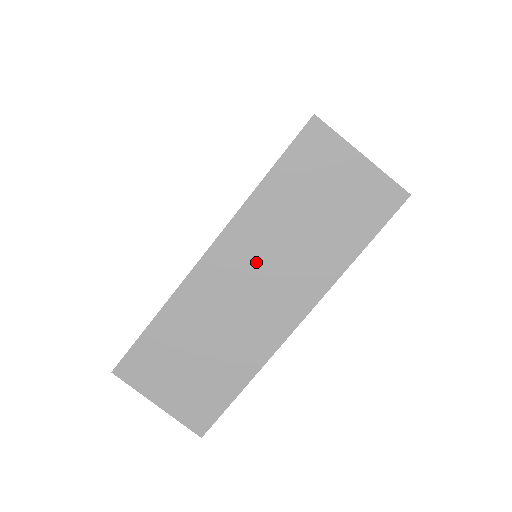
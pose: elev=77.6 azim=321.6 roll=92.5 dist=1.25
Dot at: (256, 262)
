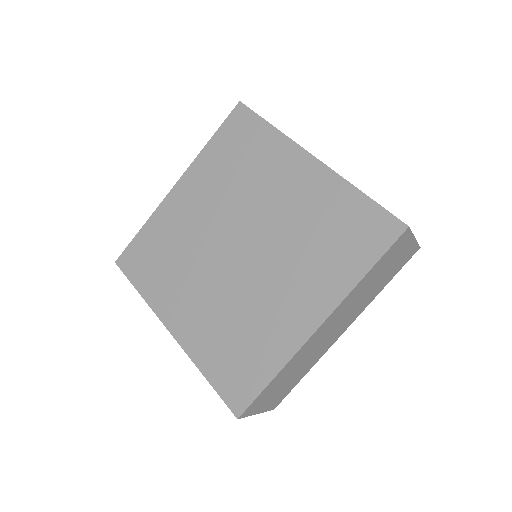
Dot at: (341, 317)
